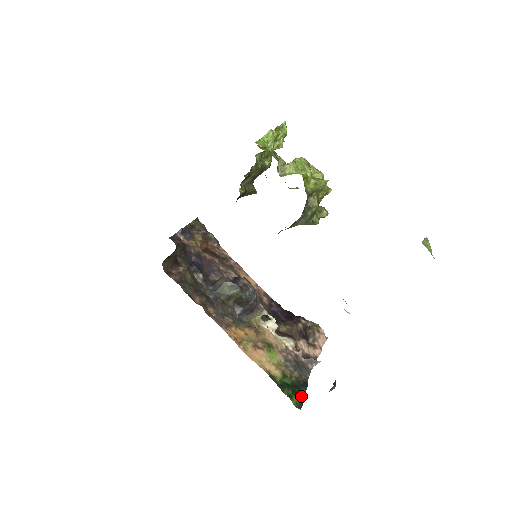
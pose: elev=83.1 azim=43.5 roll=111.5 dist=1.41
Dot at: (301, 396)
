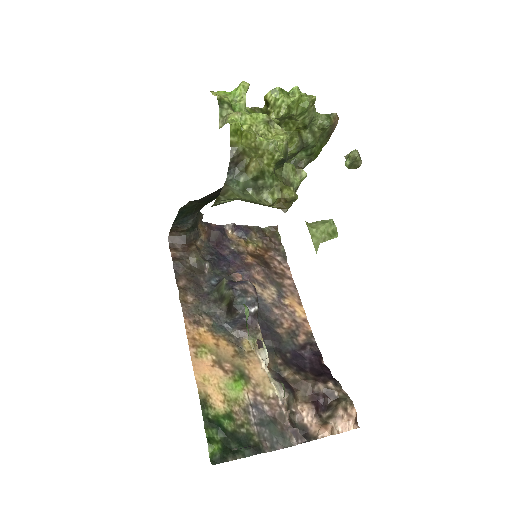
Dot at: (232, 454)
